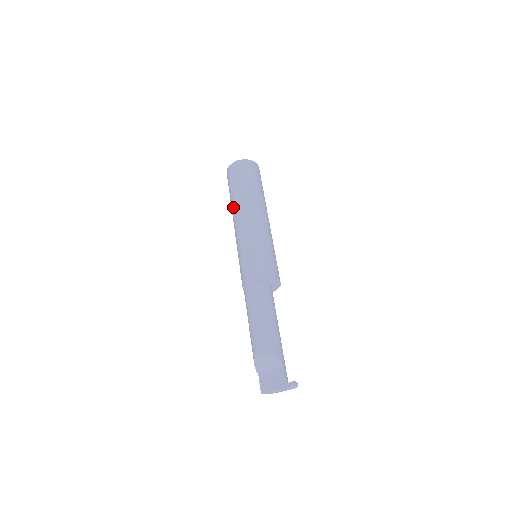
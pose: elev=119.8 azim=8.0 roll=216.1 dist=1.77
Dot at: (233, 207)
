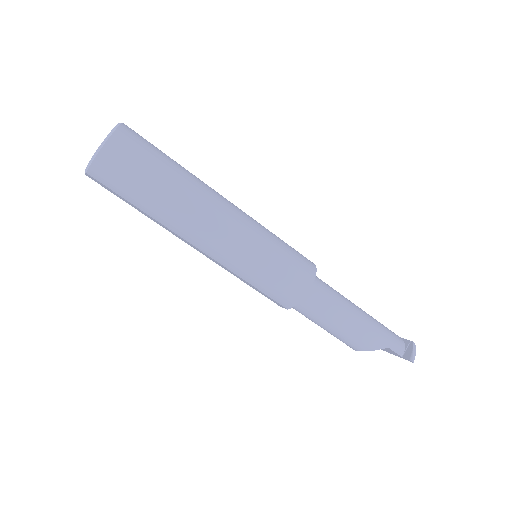
Dot at: (166, 229)
